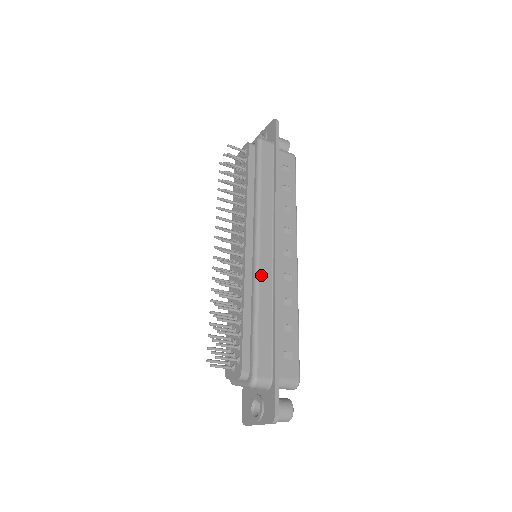
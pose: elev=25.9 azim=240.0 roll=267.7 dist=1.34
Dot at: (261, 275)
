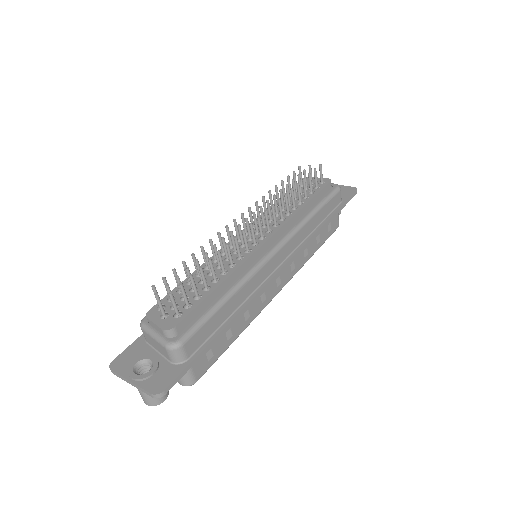
Dot at: (257, 274)
